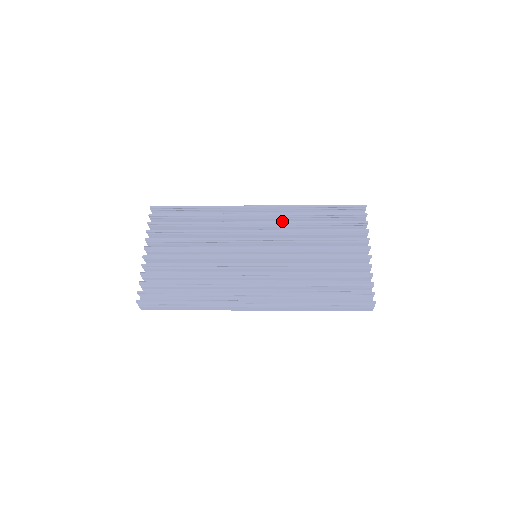
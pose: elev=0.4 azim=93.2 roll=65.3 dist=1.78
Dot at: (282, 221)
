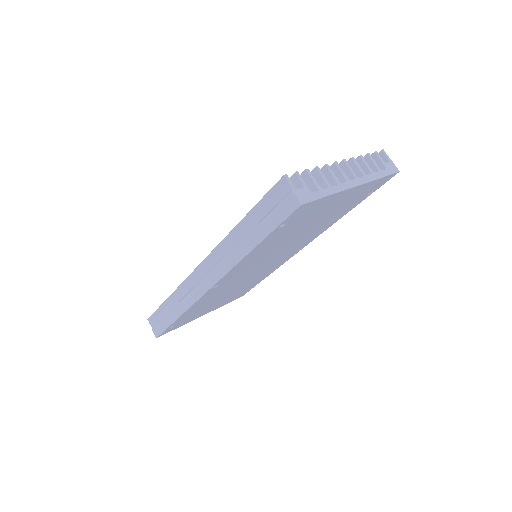
Dot at: occluded
